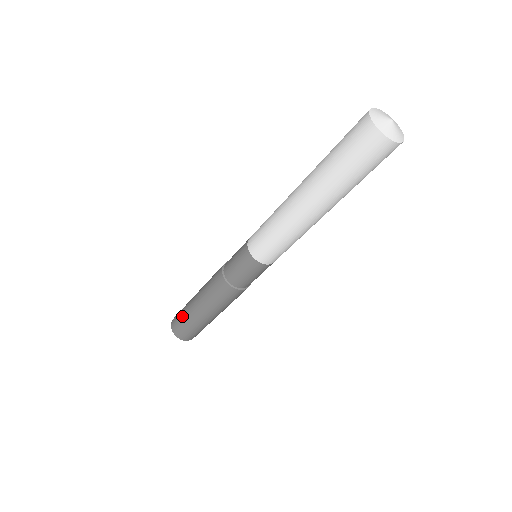
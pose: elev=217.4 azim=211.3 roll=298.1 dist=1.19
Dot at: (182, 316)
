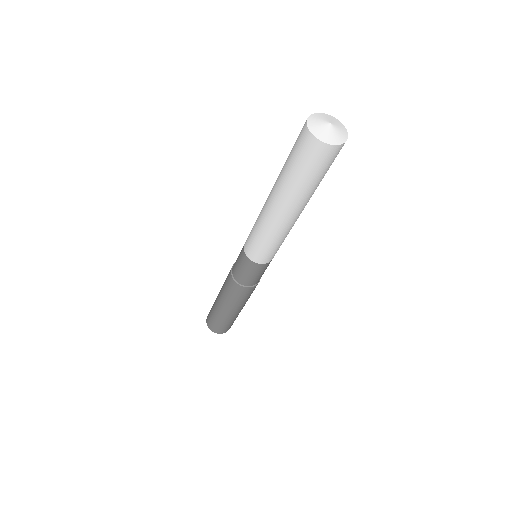
Dot at: (211, 309)
